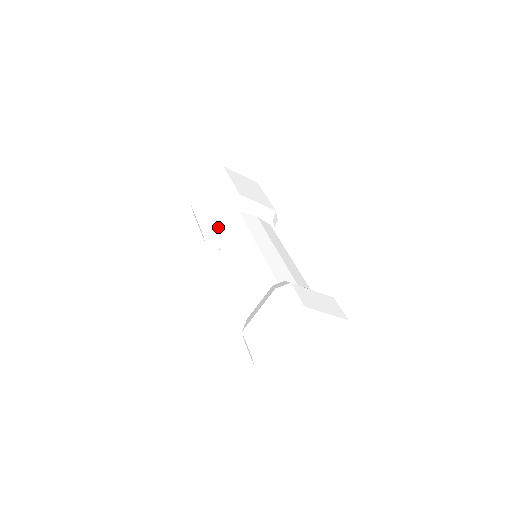
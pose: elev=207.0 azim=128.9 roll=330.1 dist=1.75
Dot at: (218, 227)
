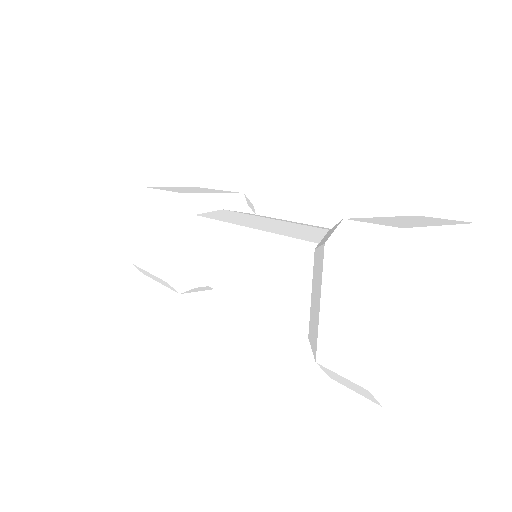
Dot at: (213, 201)
